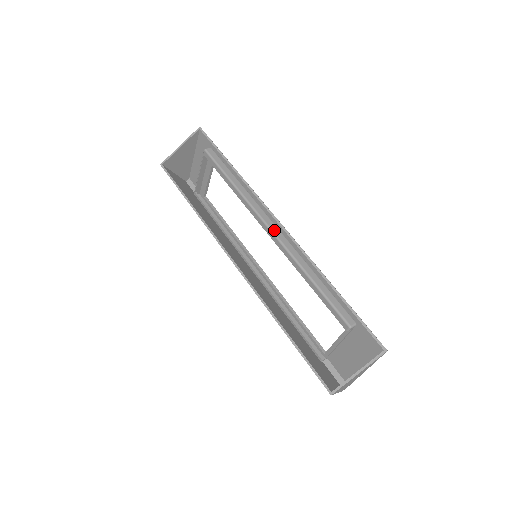
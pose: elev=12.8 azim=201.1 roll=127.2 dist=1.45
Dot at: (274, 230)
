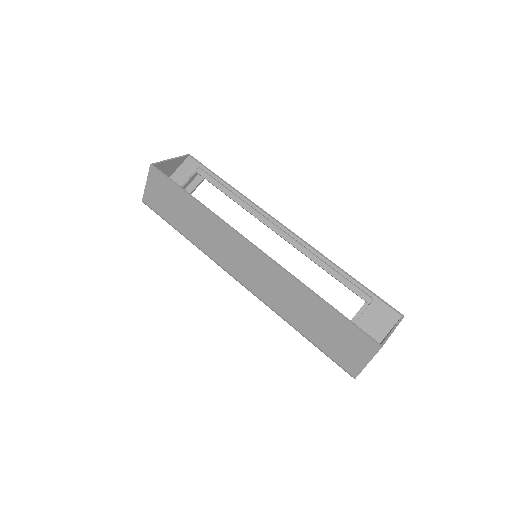
Dot at: (283, 230)
